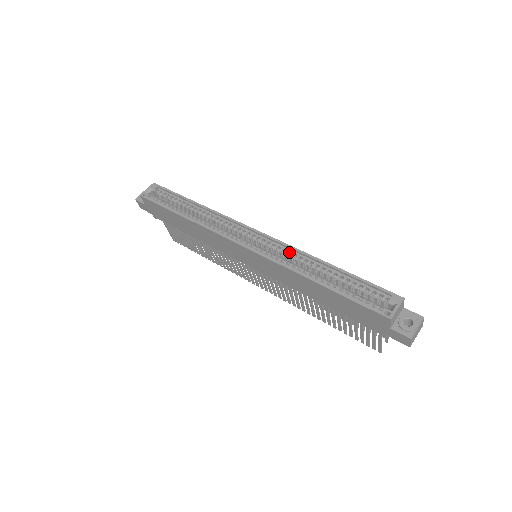
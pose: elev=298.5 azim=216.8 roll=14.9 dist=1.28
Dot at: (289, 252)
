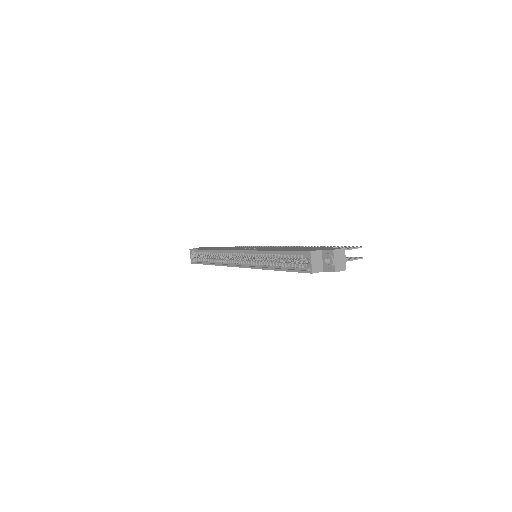
Dot at: (256, 254)
